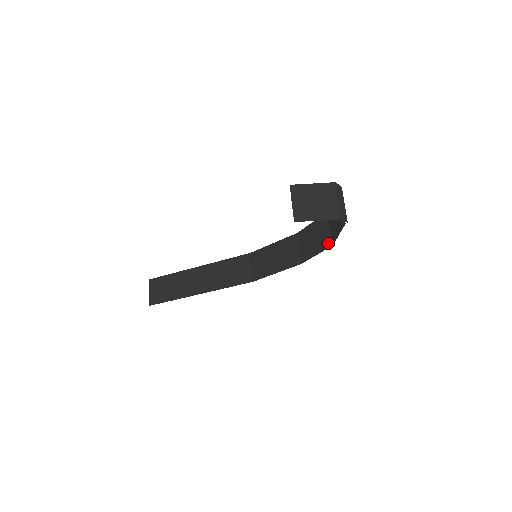
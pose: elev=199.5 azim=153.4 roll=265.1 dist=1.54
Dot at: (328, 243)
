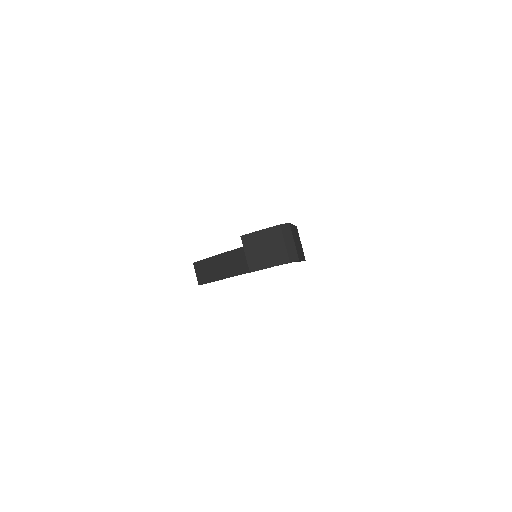
Dot at: occluded
